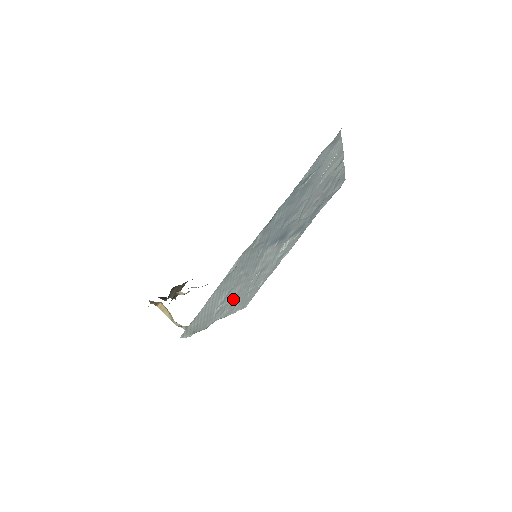
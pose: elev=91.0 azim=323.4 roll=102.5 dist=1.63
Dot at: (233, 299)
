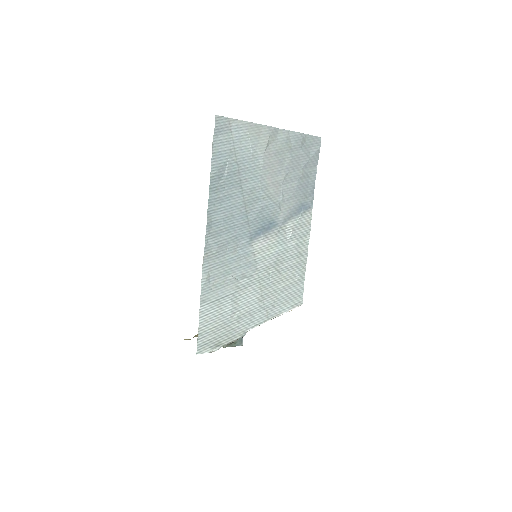
Dot at: (255, 303)
